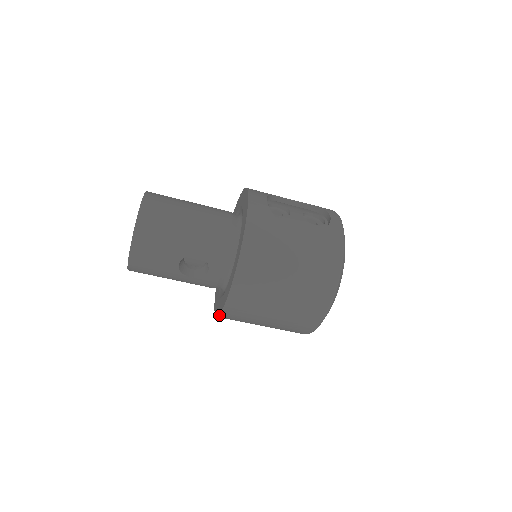
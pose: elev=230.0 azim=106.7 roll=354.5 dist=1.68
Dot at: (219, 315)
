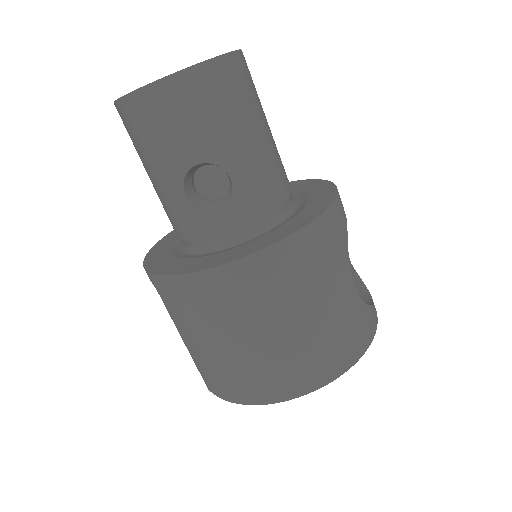
Dot at: (166, 275)
